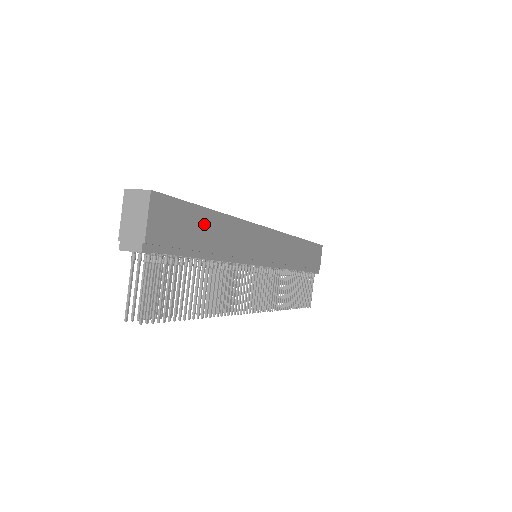
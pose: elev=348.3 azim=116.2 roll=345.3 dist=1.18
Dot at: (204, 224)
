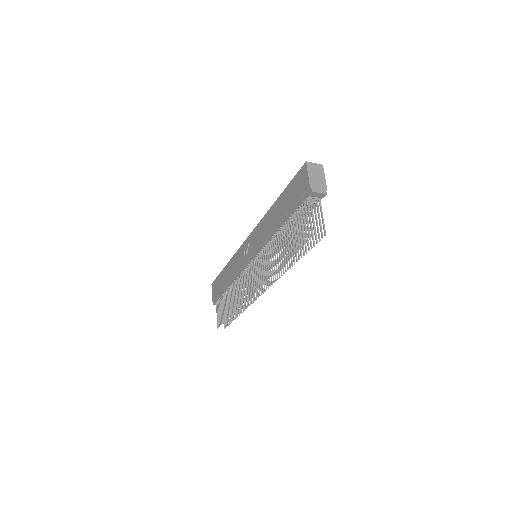
Dot at: occluded
